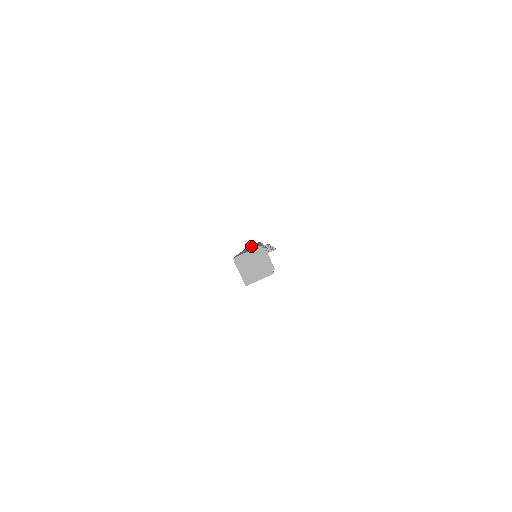
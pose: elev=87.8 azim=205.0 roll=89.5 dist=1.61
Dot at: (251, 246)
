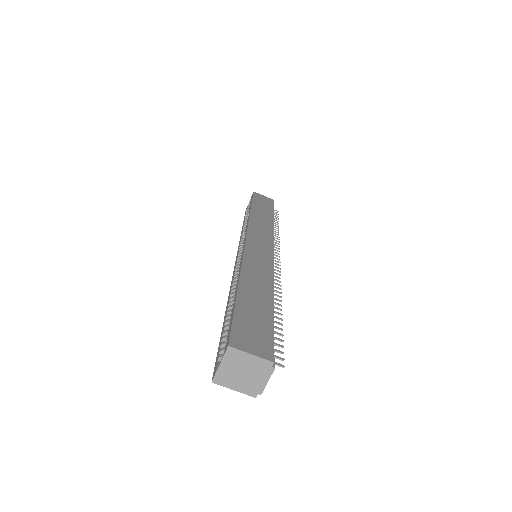
Dot at: (261, 222)
